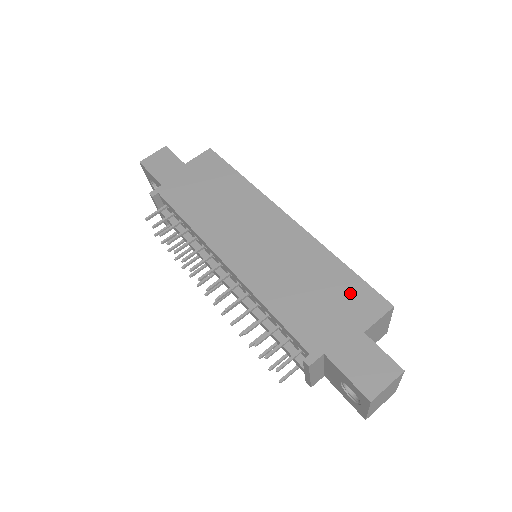
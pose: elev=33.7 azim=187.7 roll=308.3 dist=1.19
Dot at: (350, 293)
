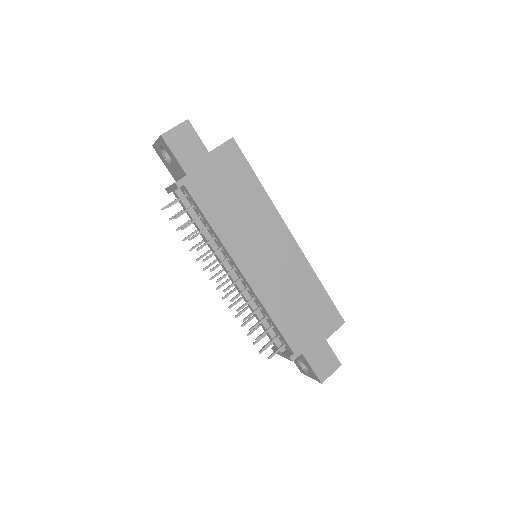
Dot at: (323, 311)
